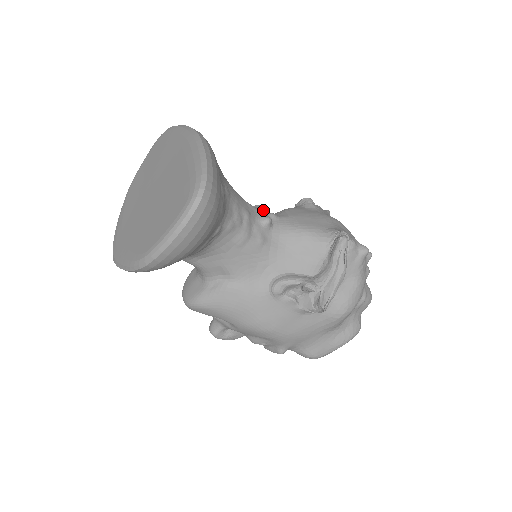
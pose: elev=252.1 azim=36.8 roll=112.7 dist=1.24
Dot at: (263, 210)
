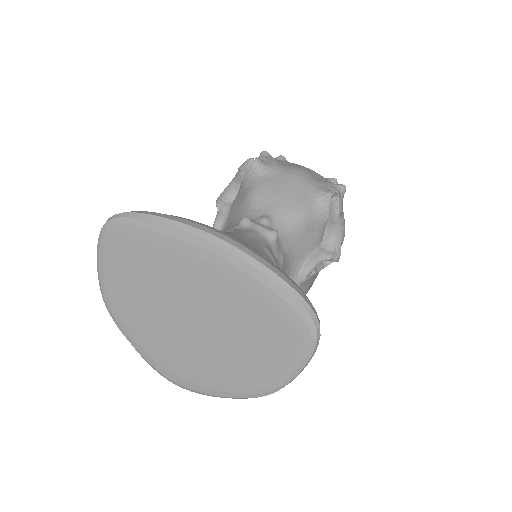
Dot at: (261, 225)
